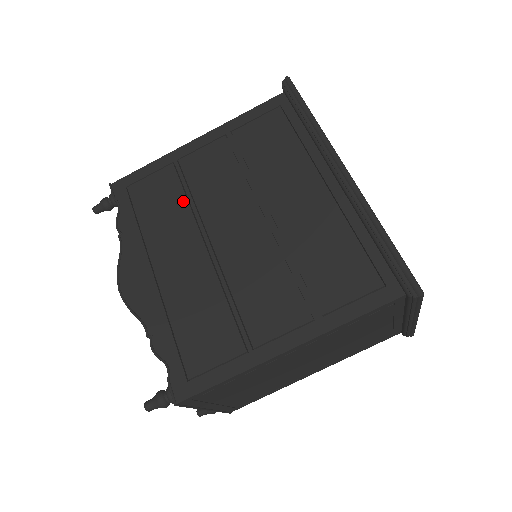
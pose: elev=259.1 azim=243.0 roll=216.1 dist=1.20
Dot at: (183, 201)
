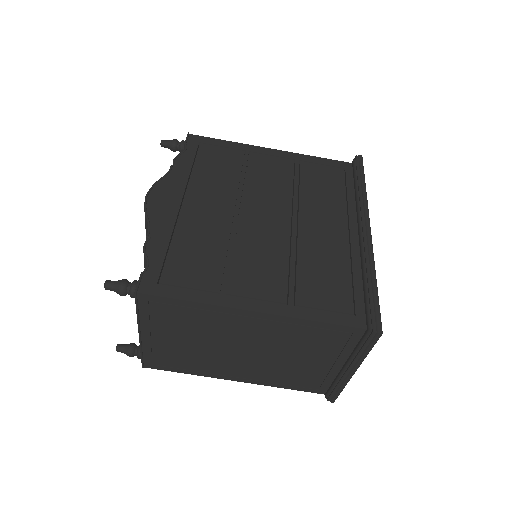
Dot at: (237, 176)
